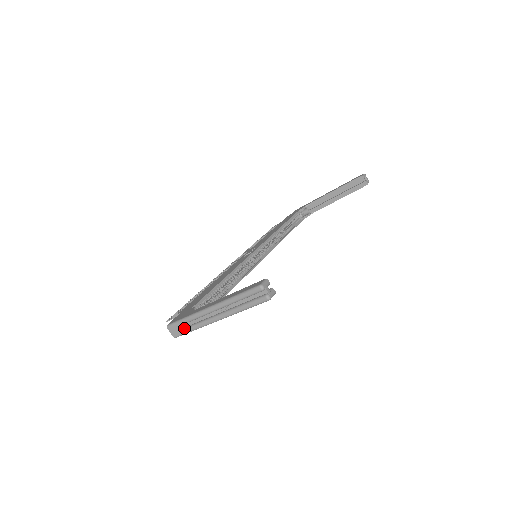
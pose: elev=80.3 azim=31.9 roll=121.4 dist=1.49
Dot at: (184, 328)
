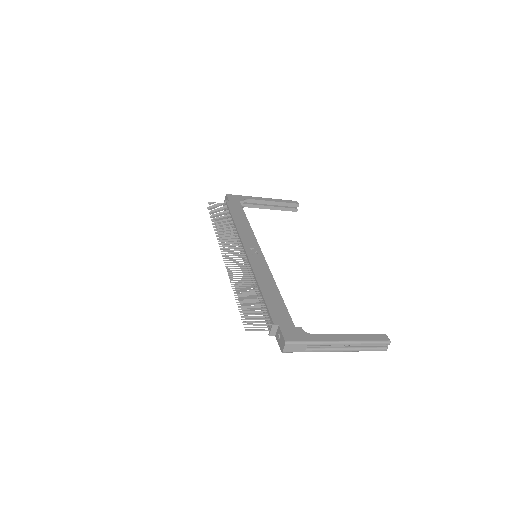
Dot at: (302, 349)
